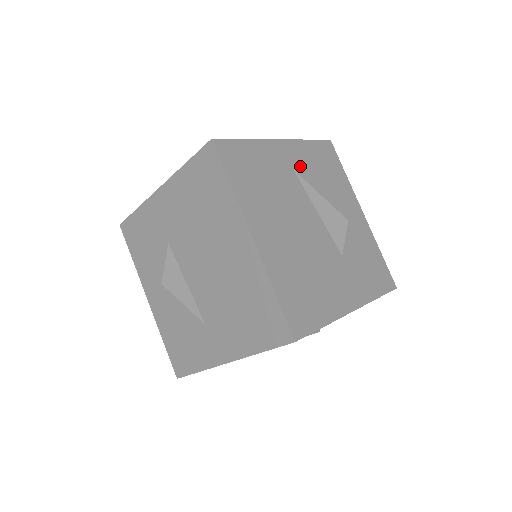
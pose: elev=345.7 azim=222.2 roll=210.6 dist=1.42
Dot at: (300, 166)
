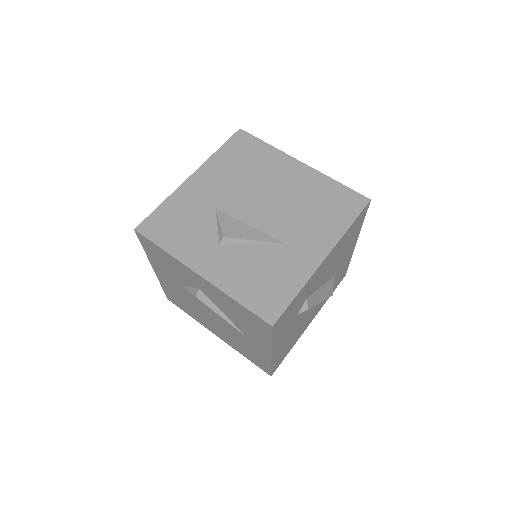
Dot at: occluded
